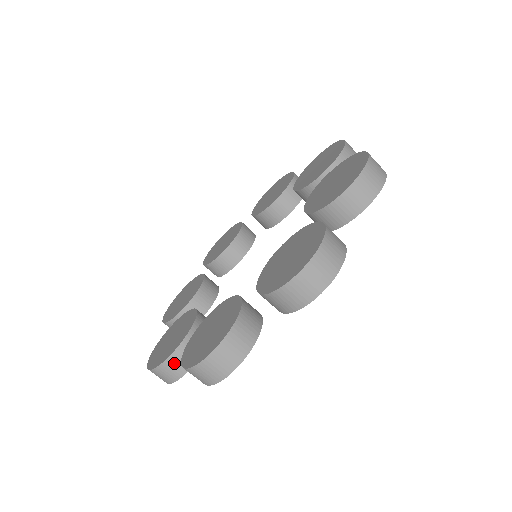
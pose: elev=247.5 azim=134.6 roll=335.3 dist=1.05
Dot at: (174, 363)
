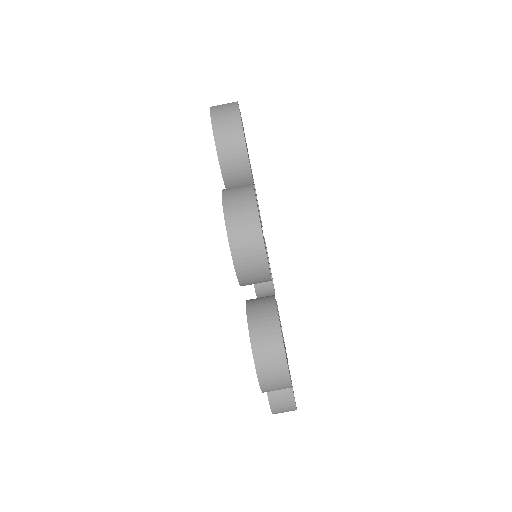
Dot at: (276, 392)
